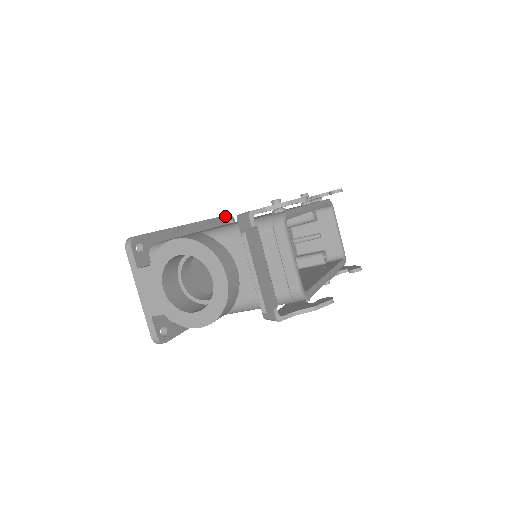
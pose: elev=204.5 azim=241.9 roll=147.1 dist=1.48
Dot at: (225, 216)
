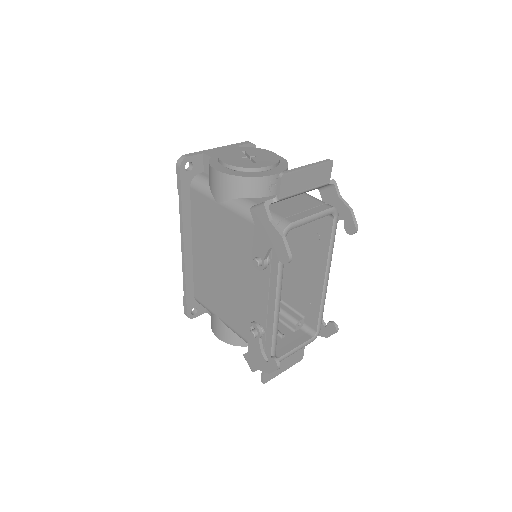
Dot at: (181, 180)
